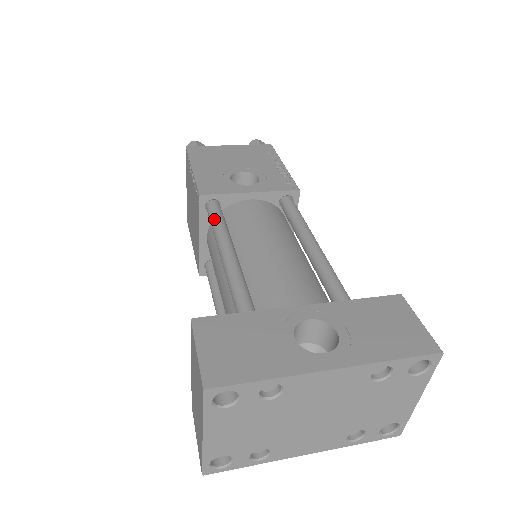
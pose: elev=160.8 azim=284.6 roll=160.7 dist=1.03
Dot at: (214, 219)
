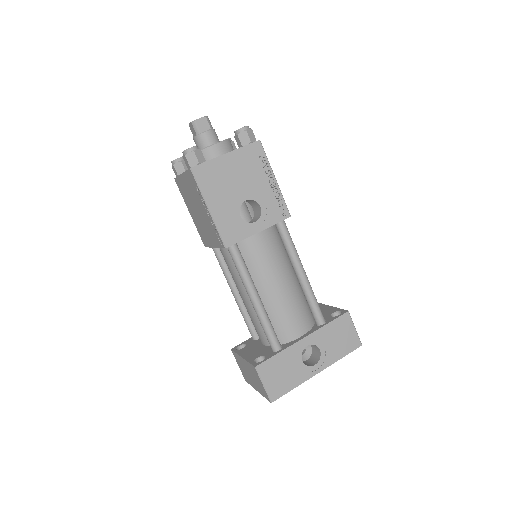
Dot at: (239, 267)
